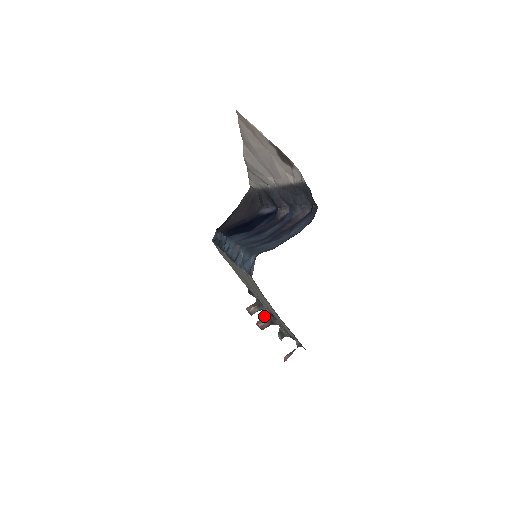
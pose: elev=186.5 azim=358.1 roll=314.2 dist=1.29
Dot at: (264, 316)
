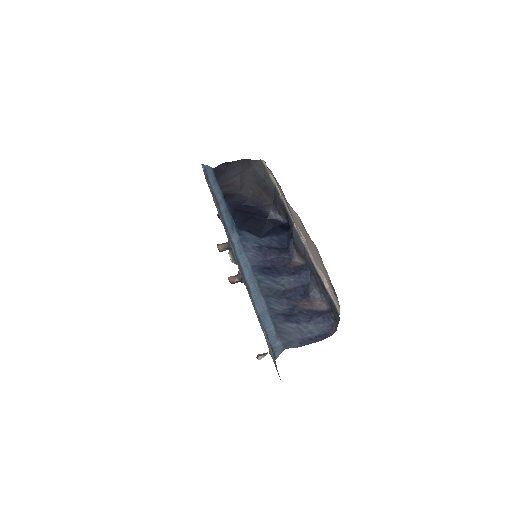
Dot at: (236, 275)
